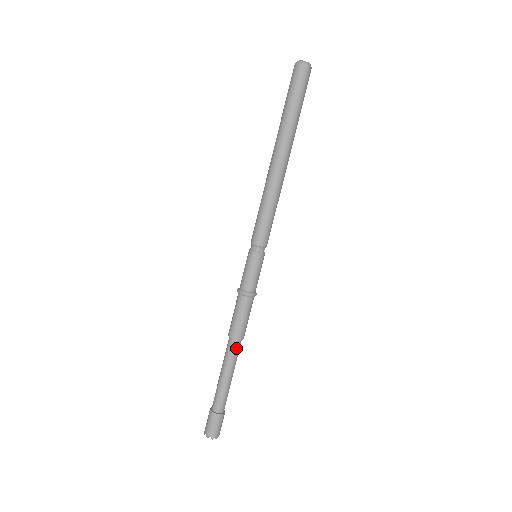
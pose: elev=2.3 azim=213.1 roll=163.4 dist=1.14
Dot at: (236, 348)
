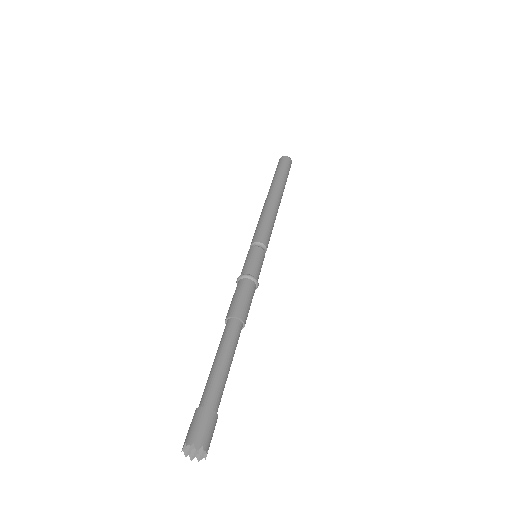
Dot at: (236, 329)
